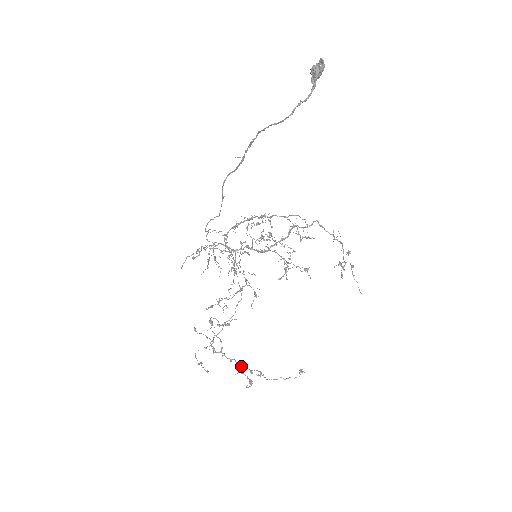
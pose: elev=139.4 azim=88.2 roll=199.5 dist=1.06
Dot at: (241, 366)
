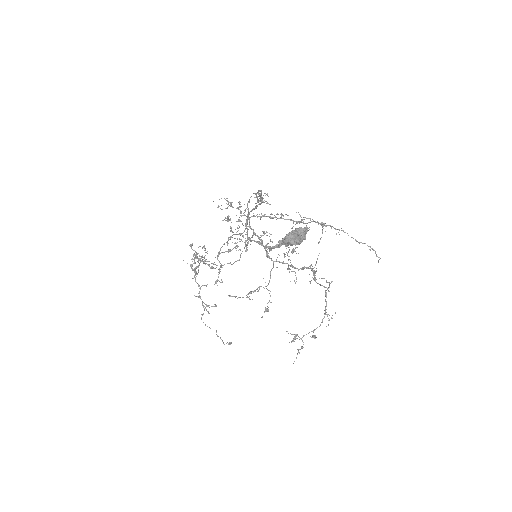
Dot at: (200, 296)
